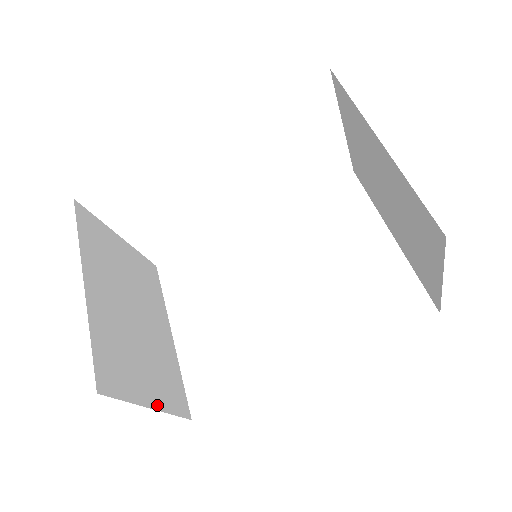
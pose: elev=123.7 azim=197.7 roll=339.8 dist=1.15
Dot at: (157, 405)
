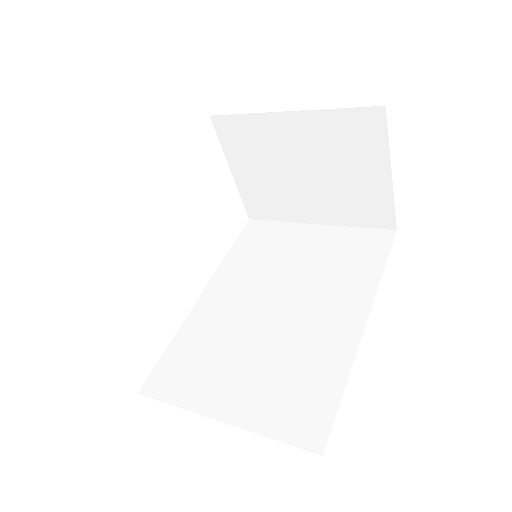
Dot at: occluded
